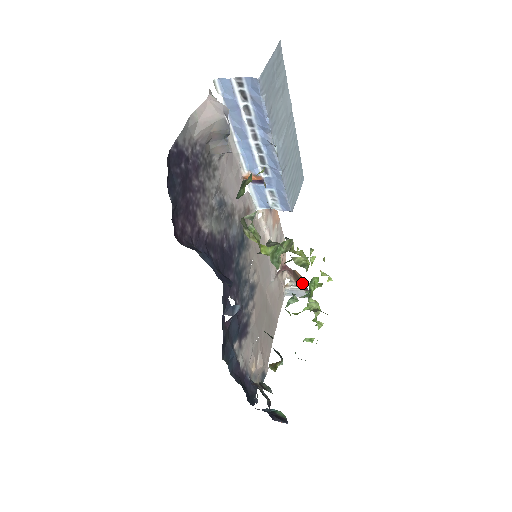
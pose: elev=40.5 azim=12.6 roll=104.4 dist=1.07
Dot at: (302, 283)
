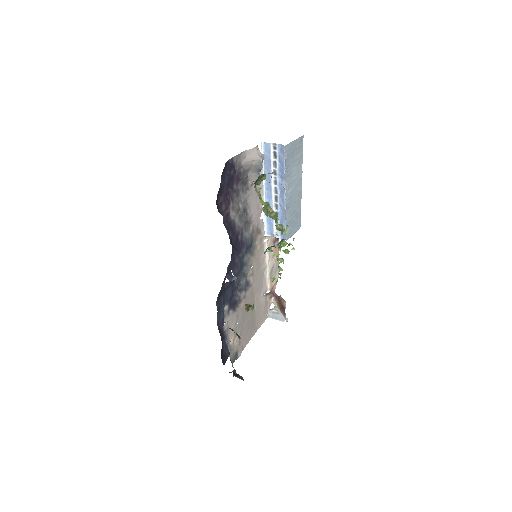
Dot at: (282, 306)
